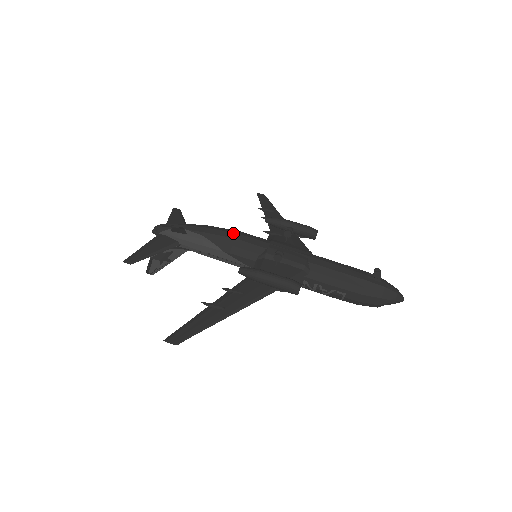
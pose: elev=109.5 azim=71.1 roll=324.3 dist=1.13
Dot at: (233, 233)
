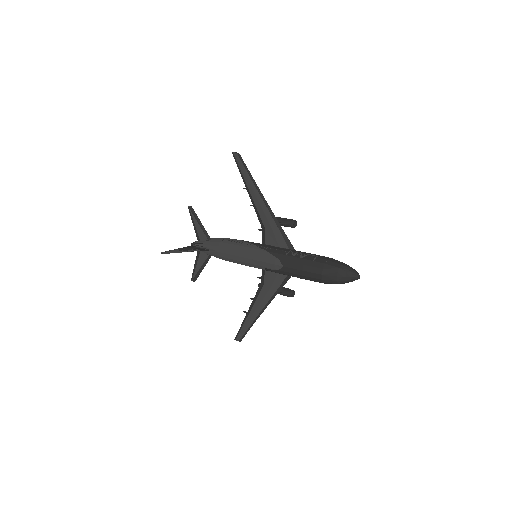
Dot at: occluded
